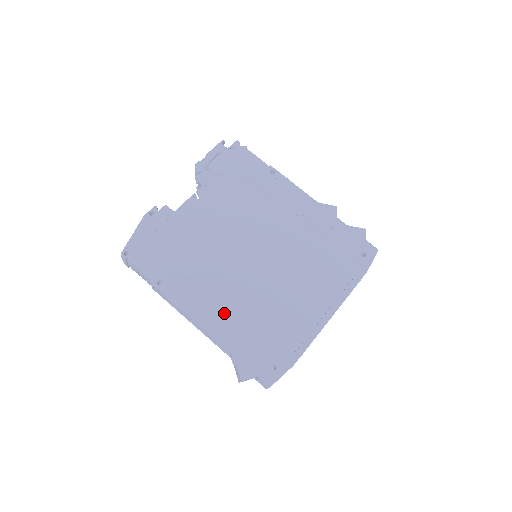
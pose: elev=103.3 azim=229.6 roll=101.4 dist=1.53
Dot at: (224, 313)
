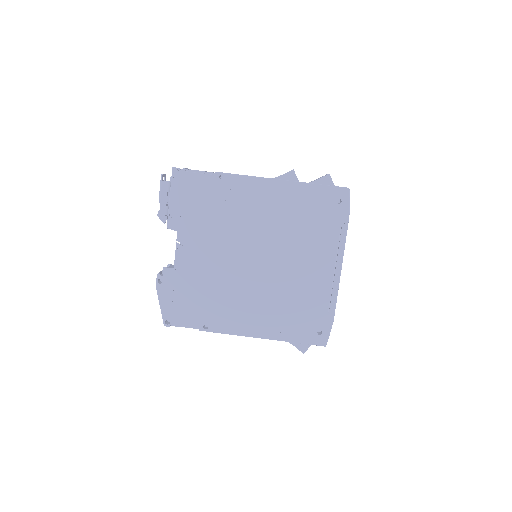
Dot at: (263, 319)
